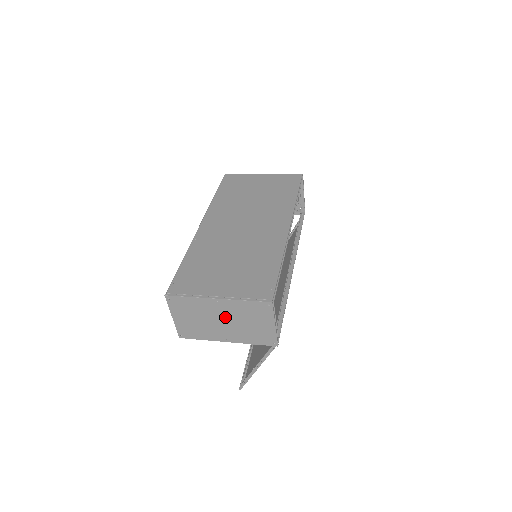
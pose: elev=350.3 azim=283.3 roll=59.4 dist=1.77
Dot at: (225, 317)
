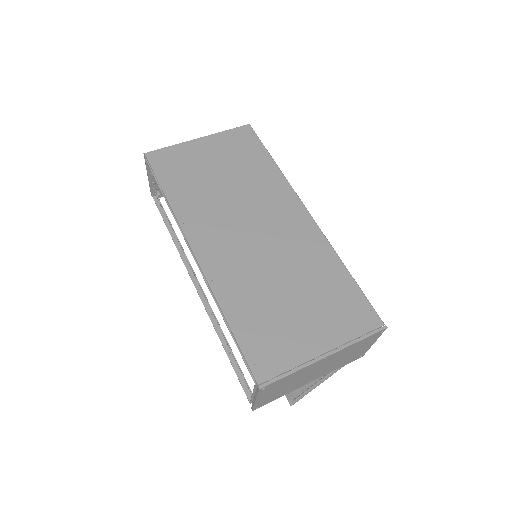
Dot at: (324, 366)
